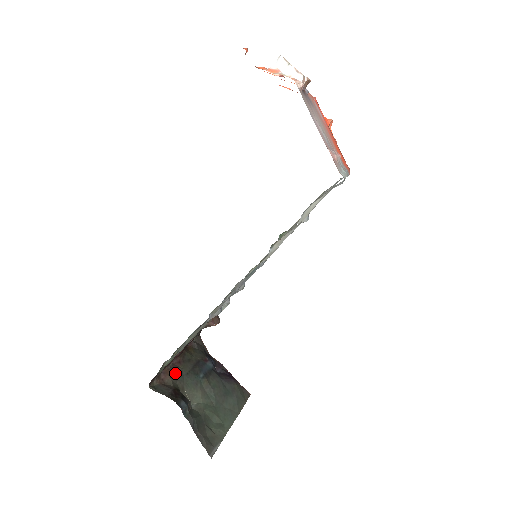
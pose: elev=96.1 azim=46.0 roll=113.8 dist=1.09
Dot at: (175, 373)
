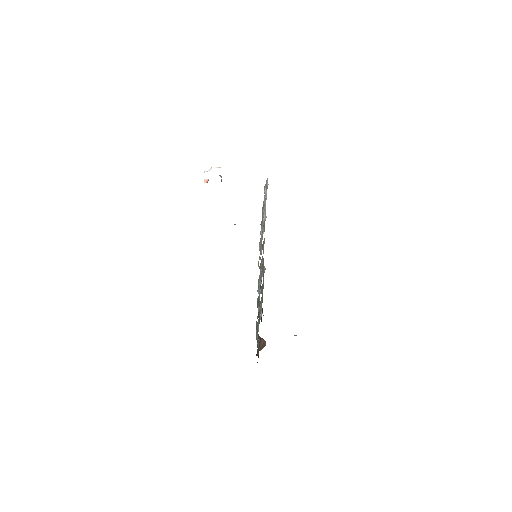
Dot at: occluded
